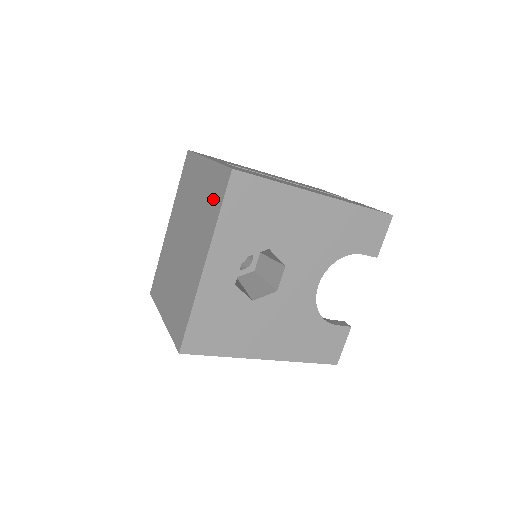
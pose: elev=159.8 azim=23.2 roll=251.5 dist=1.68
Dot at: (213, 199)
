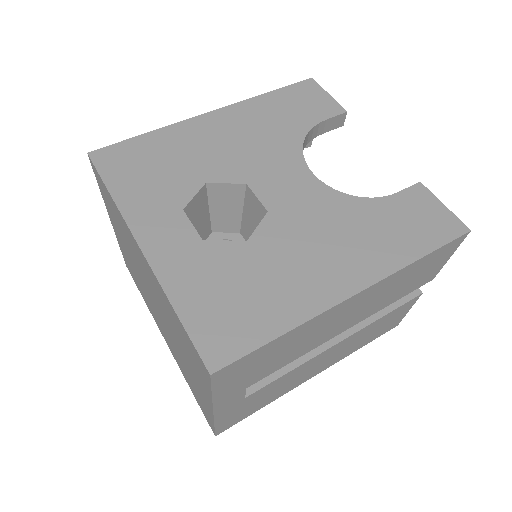
Dot at: (111, 207)
